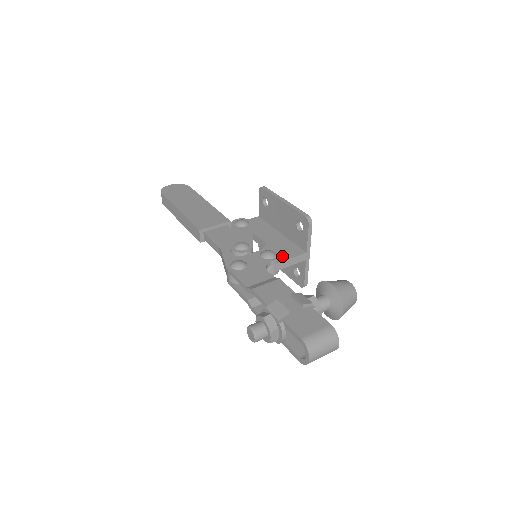
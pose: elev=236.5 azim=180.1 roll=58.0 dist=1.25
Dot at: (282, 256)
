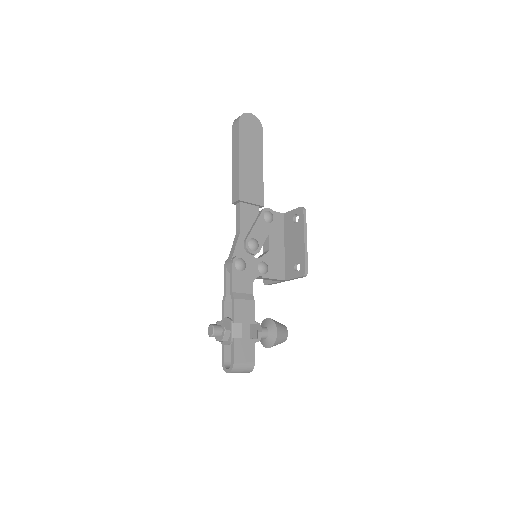
Dot at: (270, 273)
